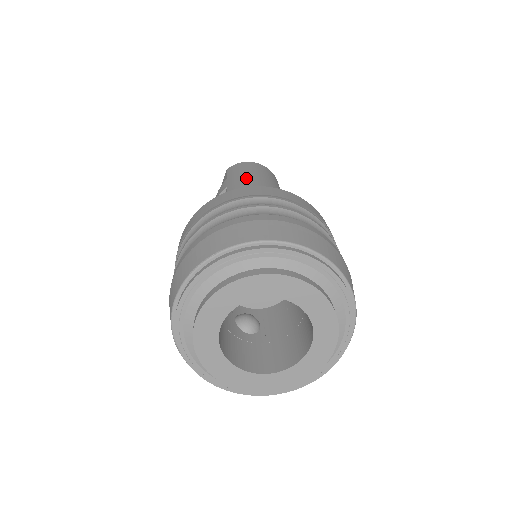
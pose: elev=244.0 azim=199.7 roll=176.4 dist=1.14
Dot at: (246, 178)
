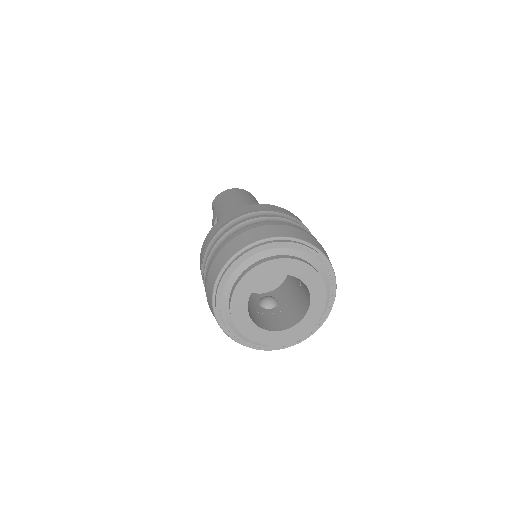
Dot at: (227, 204)
